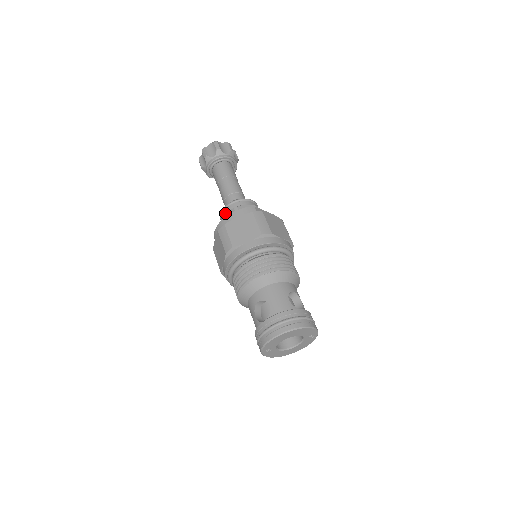
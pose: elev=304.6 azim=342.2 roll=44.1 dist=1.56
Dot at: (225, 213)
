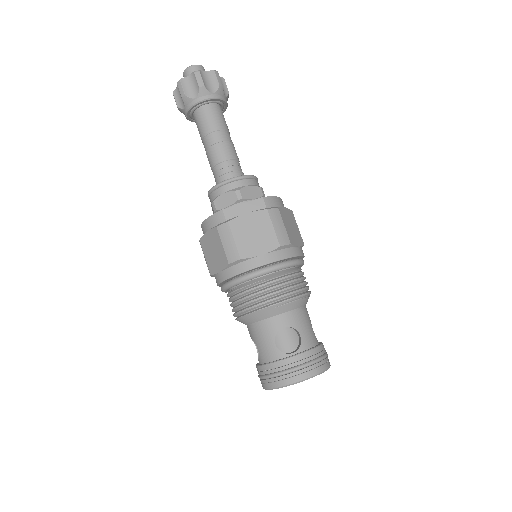
Dot at: occluded
